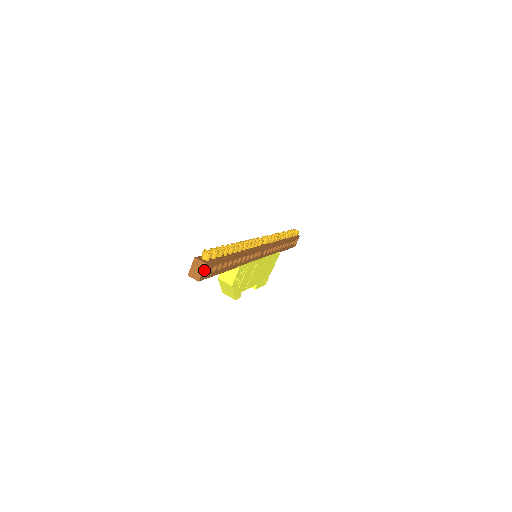
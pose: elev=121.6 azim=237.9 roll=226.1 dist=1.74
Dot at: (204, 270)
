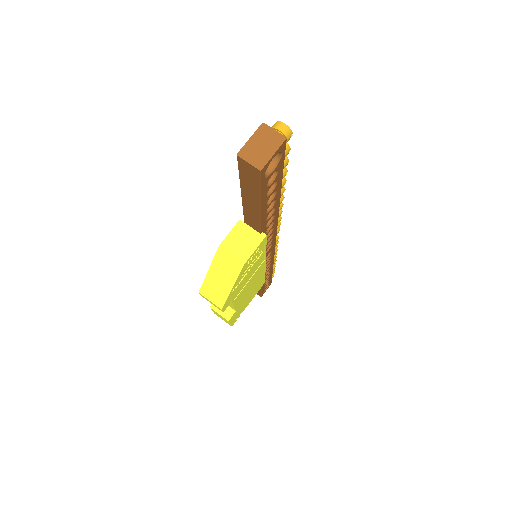
Dot at: (276, 153)
